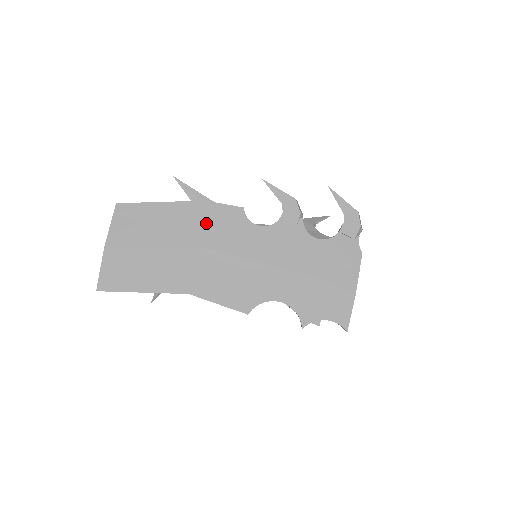
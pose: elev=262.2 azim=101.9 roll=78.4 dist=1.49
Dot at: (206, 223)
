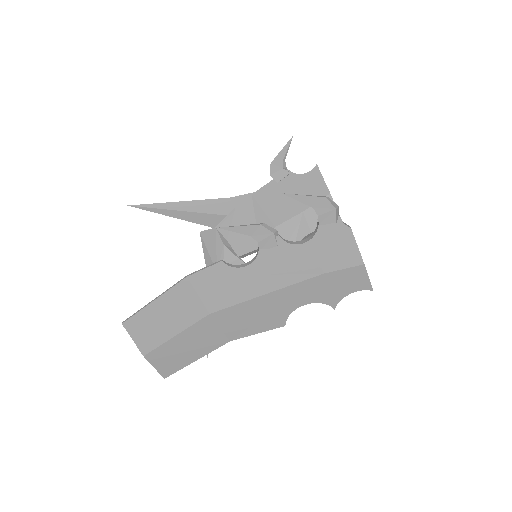
Dot at: (202, 293)
